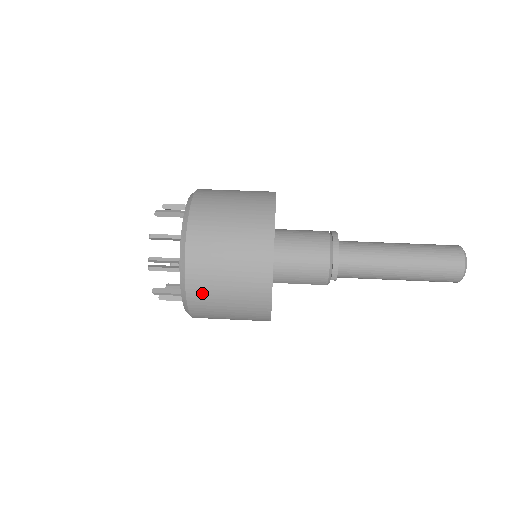
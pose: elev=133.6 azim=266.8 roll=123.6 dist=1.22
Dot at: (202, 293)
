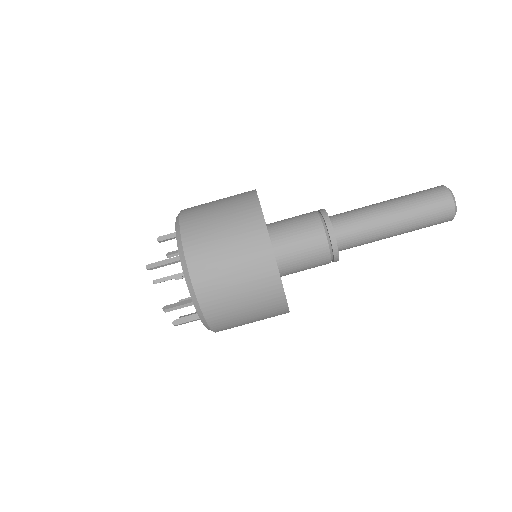
Dot at: occluded
